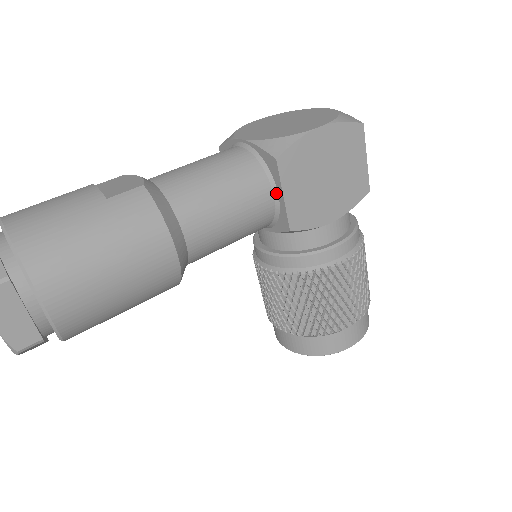
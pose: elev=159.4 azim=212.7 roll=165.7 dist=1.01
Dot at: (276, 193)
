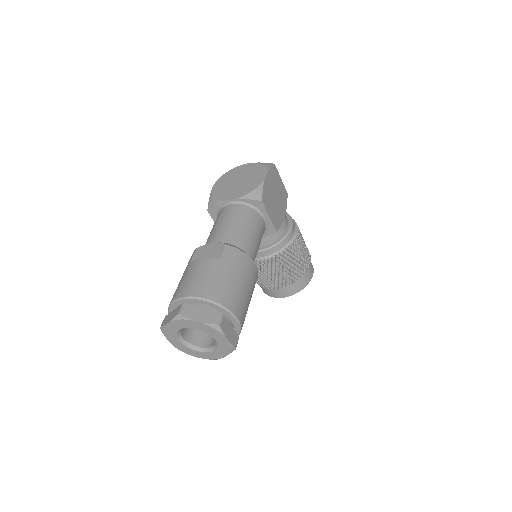
Dot at: (264, 217)
